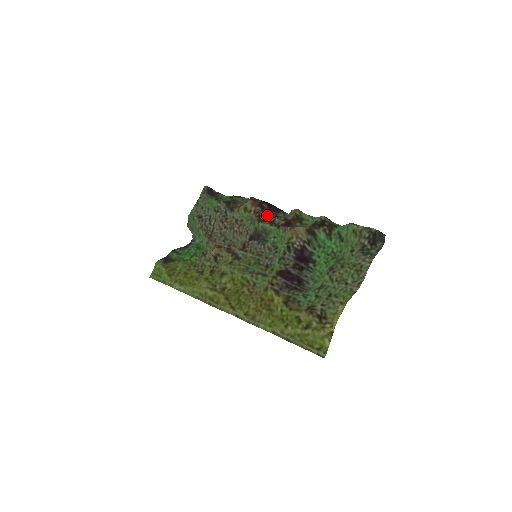
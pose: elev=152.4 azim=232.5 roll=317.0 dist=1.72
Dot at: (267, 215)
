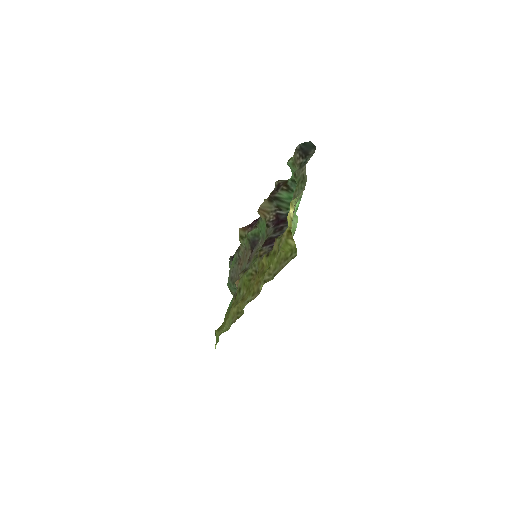
Dot at: occluded
